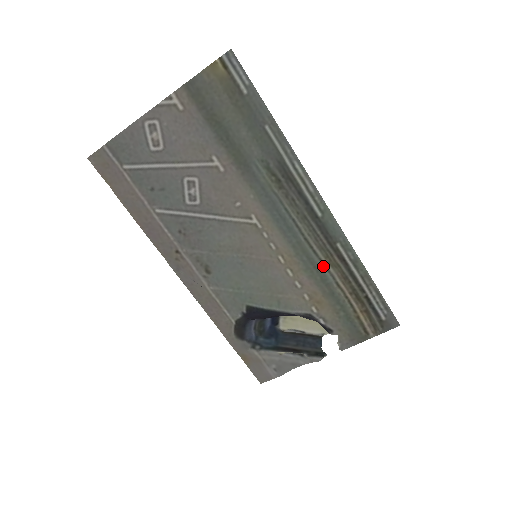
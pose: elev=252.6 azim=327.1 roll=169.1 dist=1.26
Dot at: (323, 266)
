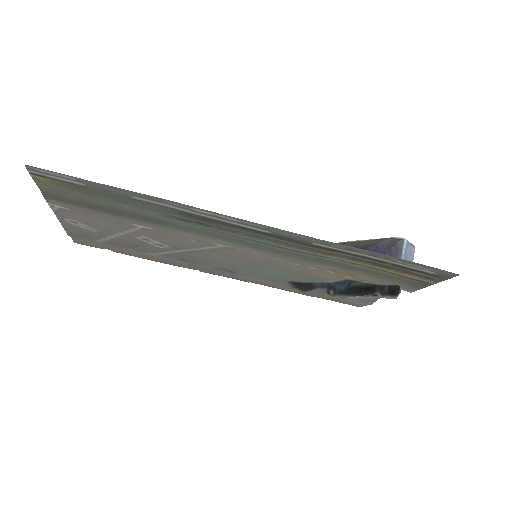
Dot at: (320, 257)
